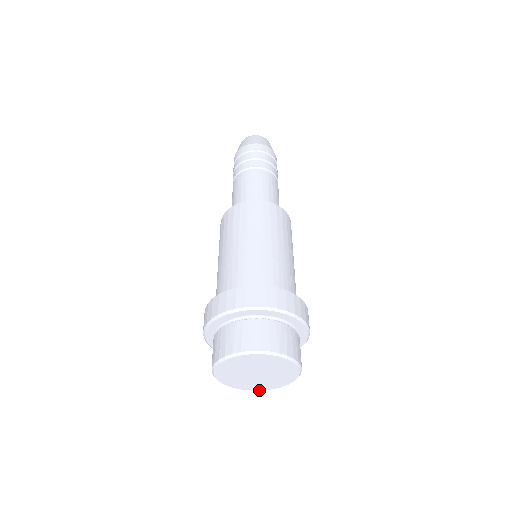
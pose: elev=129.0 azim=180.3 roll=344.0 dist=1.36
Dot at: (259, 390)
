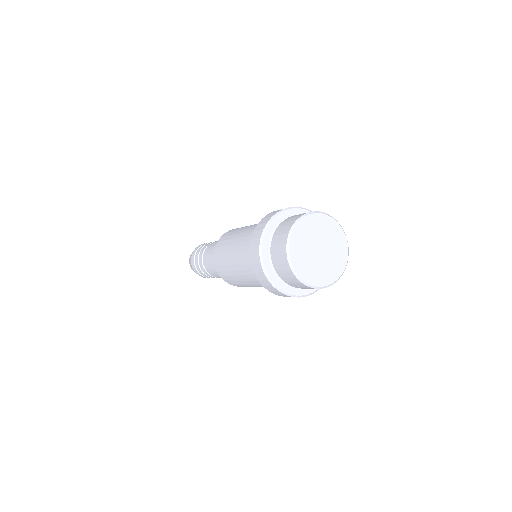
Dot at: (322, 286)
